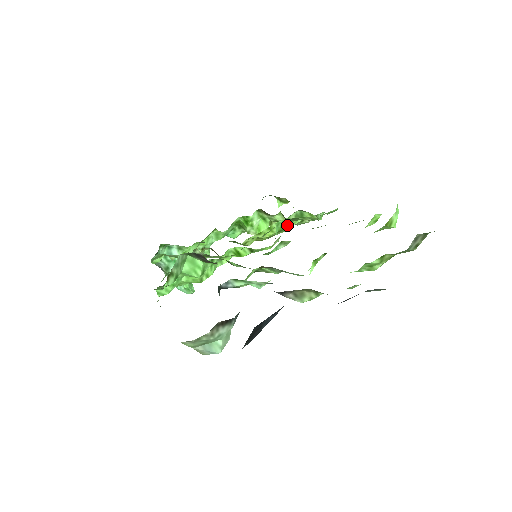
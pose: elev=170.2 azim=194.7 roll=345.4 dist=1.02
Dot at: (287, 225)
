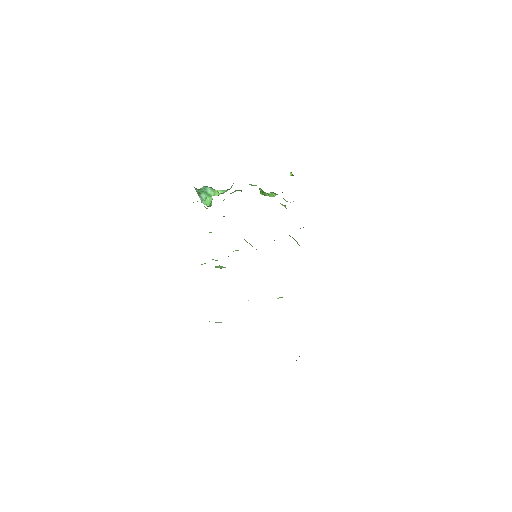
Dot at: occluded
